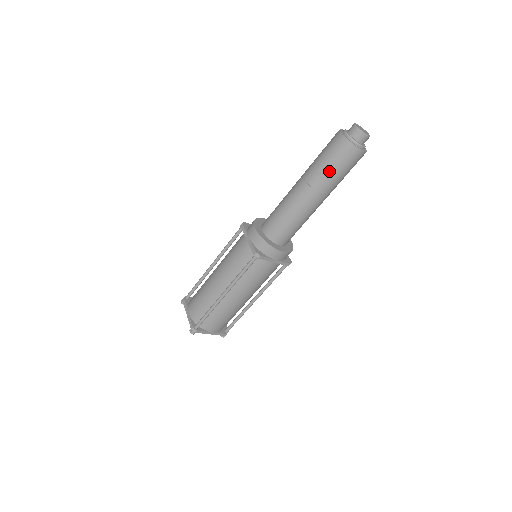
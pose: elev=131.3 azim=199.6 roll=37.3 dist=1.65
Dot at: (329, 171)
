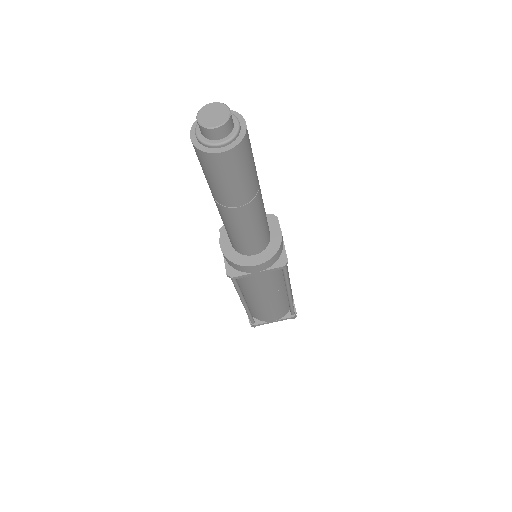
Dot at: (215, 185)
